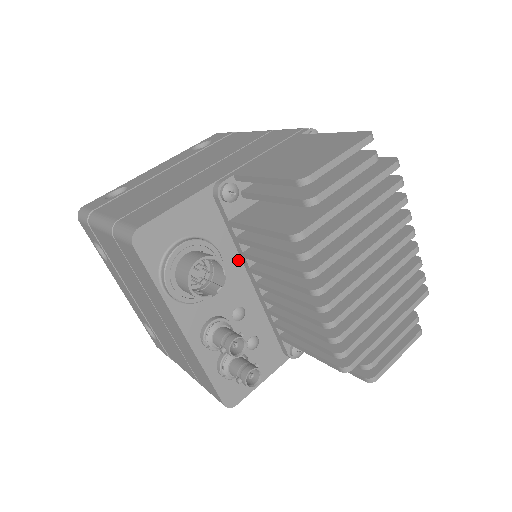
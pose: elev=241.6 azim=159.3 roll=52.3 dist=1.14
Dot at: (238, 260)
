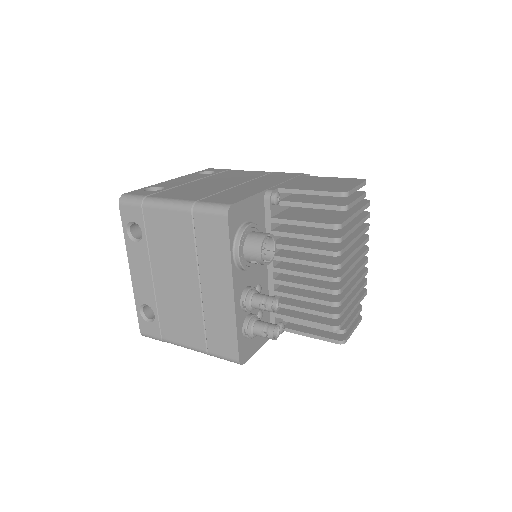
Dot at: occluded
